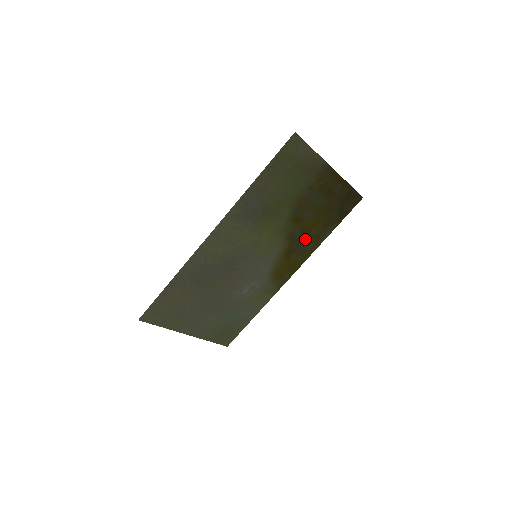
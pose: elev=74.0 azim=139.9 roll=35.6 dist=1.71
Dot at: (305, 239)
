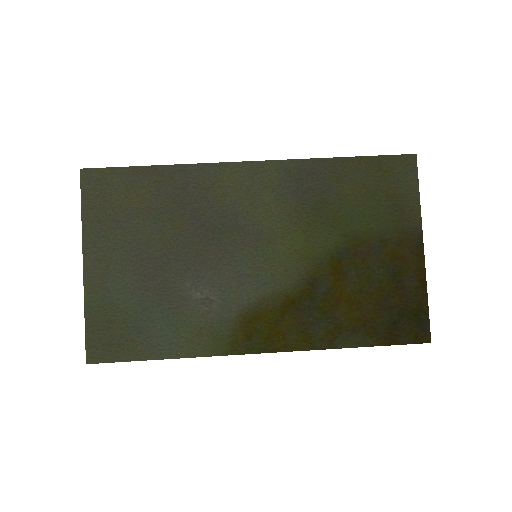
Dot at: (323, 312)
